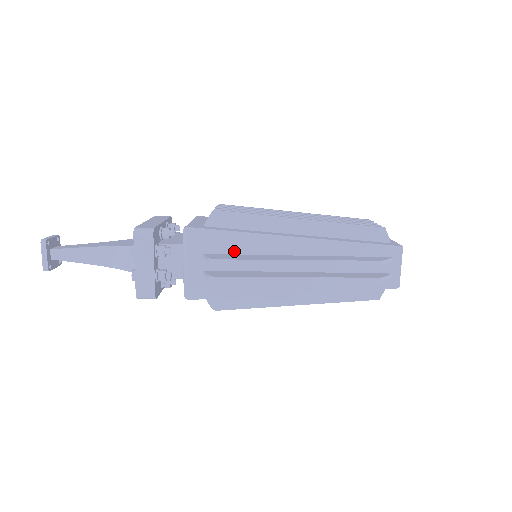
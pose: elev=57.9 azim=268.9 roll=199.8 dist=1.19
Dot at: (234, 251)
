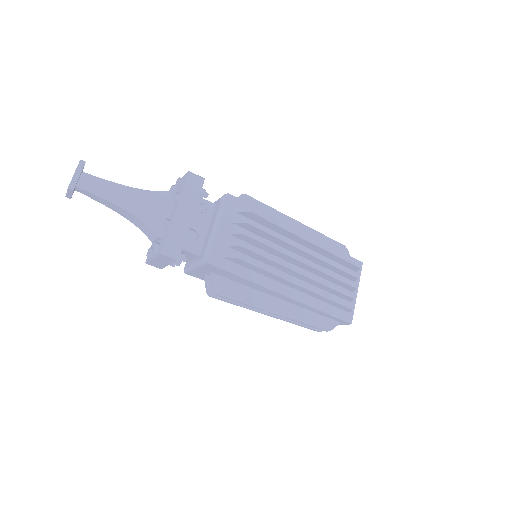
Dot at: (236, 281)
